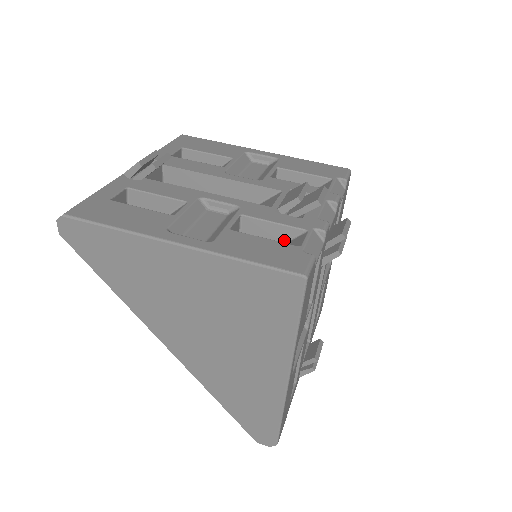
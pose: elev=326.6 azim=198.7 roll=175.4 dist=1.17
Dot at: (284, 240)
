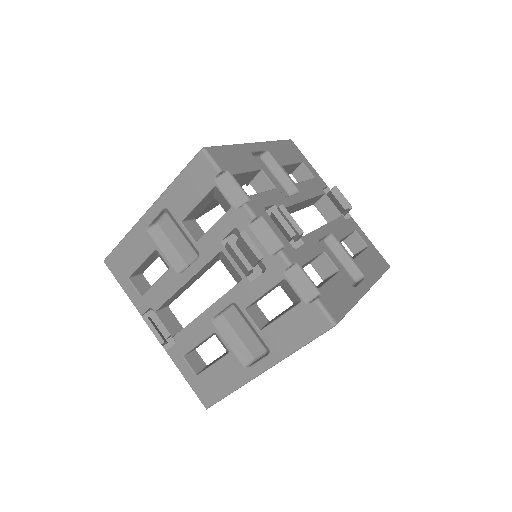
Dot at: (278, 285)
